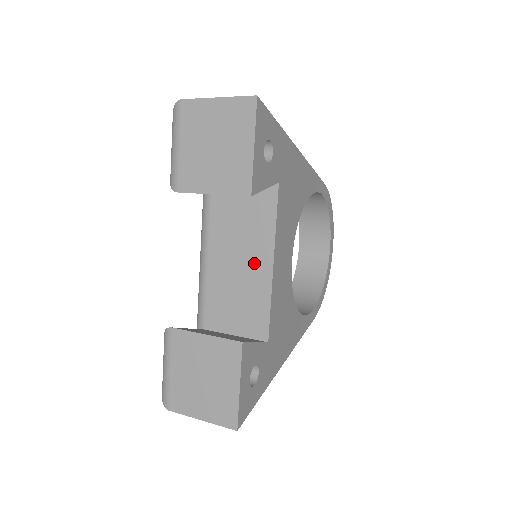
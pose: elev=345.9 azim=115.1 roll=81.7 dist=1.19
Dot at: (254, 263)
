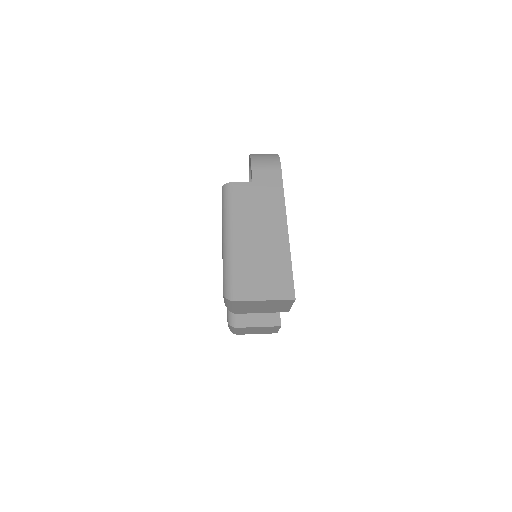
Dot at: occluded
